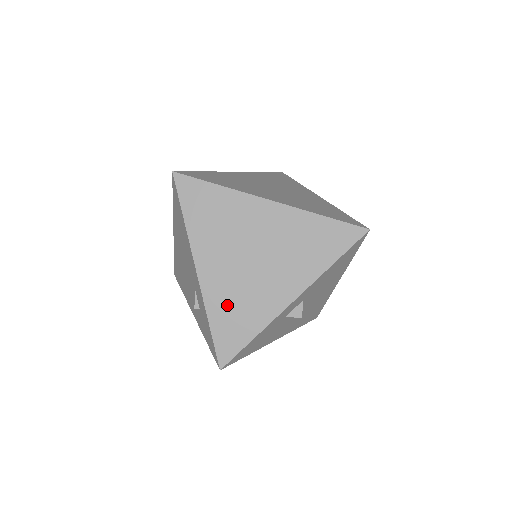
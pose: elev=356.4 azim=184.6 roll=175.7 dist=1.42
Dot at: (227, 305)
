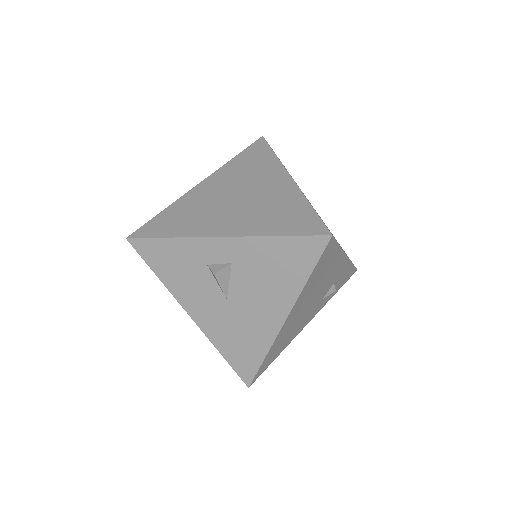
Dot at: (185, 209)
